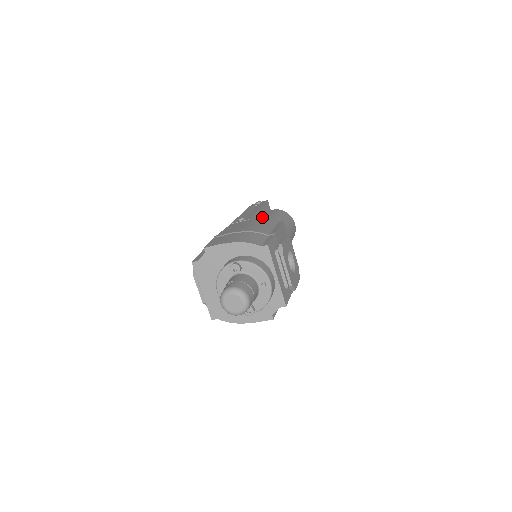
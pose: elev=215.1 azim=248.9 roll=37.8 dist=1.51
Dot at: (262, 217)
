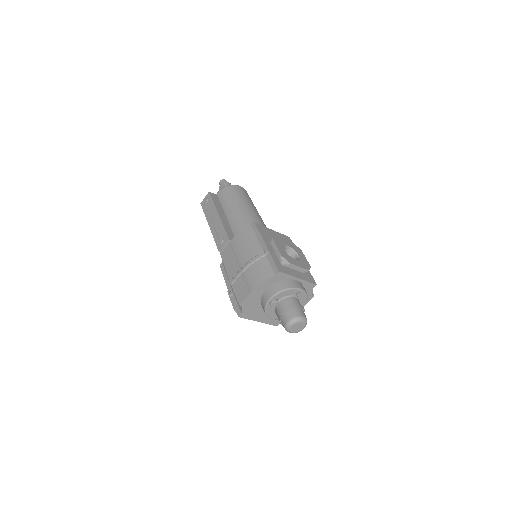
Dot at: (224, 216)
